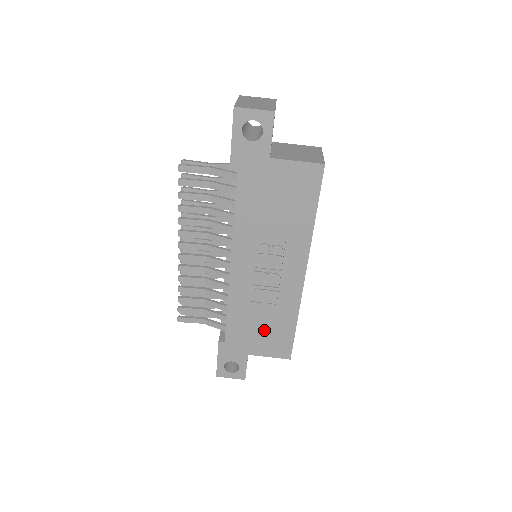
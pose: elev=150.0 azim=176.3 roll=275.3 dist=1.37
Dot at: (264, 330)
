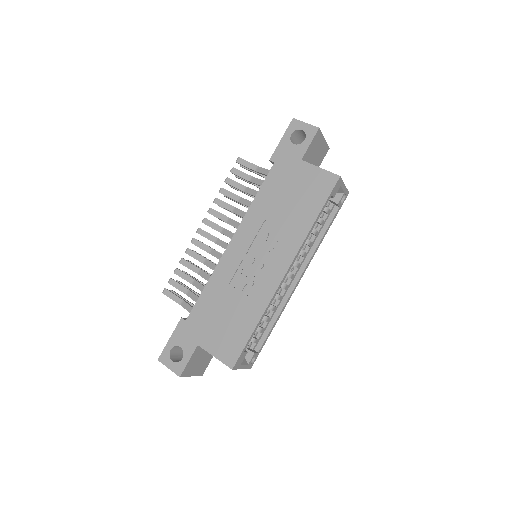
Dot at: (225, 321)
